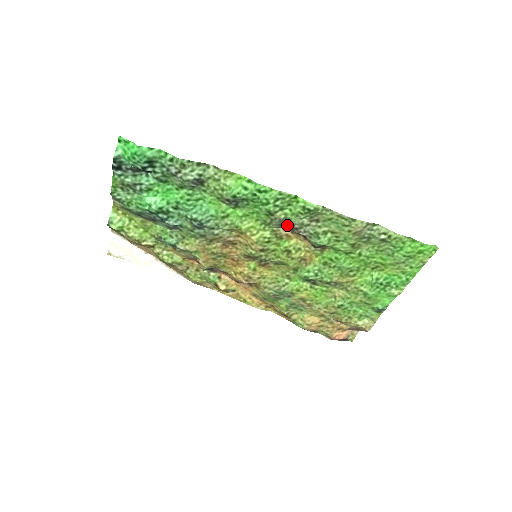
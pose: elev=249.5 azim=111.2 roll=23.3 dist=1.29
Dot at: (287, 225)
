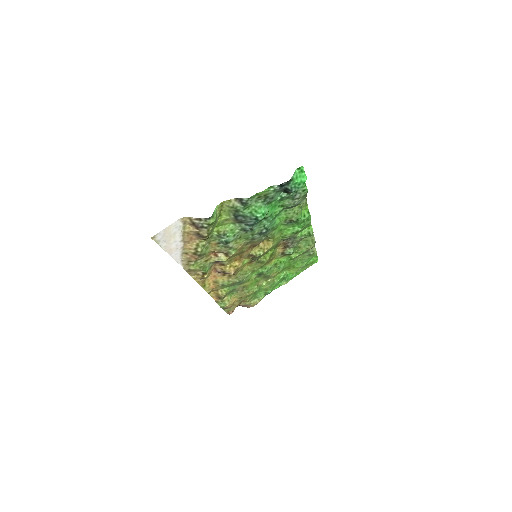
Dot at: (289, 240)
